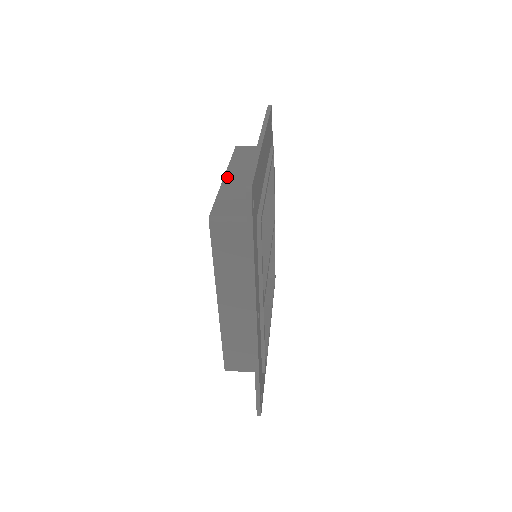
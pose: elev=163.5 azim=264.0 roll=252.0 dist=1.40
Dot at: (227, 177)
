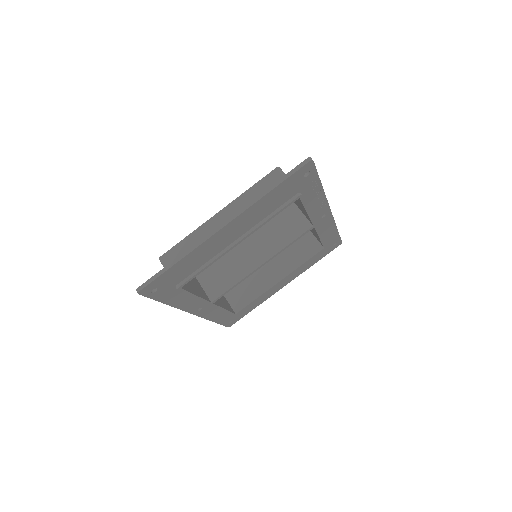
Dot at: (216, 217)
